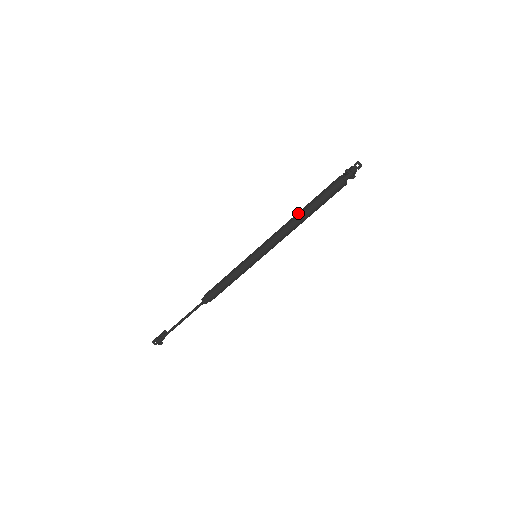
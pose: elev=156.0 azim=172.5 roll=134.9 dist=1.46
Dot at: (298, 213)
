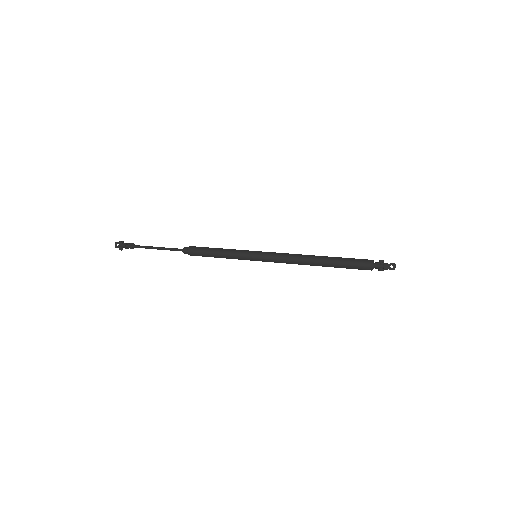
Dot at: occluded
